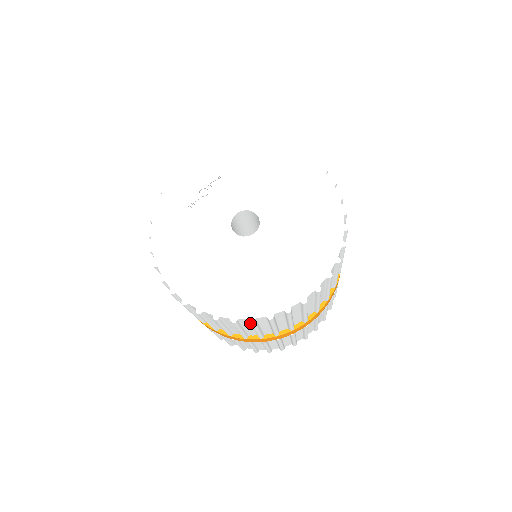
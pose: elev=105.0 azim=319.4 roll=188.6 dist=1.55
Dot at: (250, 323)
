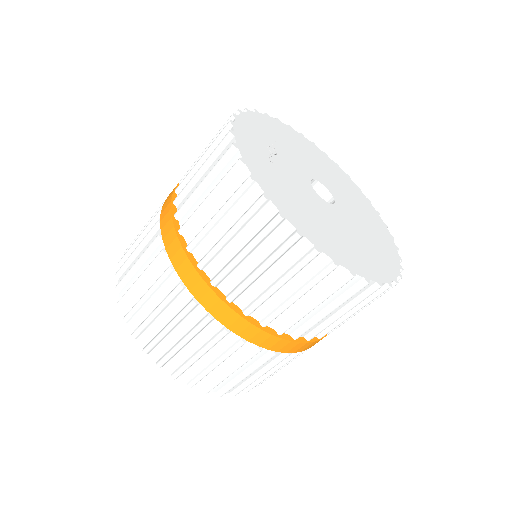
Dot at: (384, 289)
